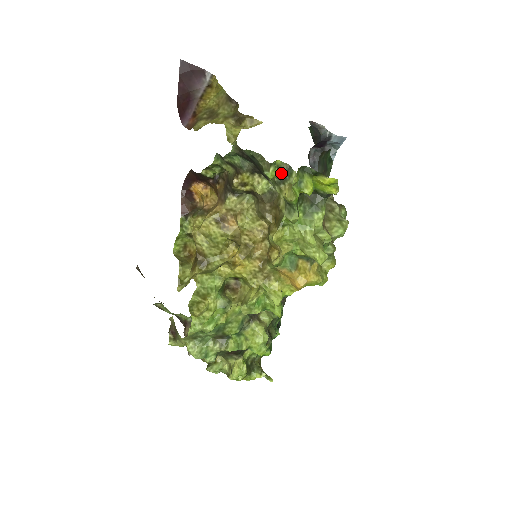
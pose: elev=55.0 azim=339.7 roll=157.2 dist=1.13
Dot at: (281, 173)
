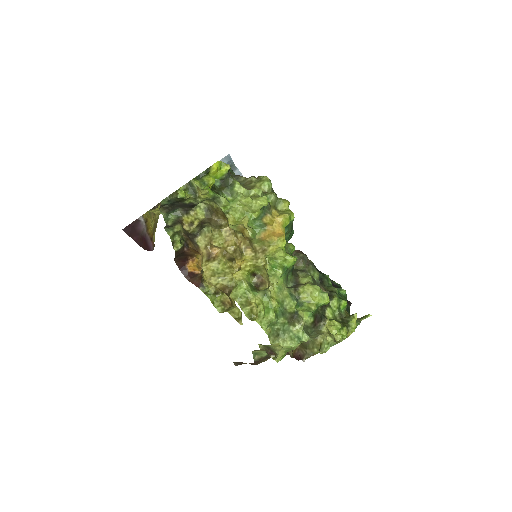
Dot at: (189, 190)
